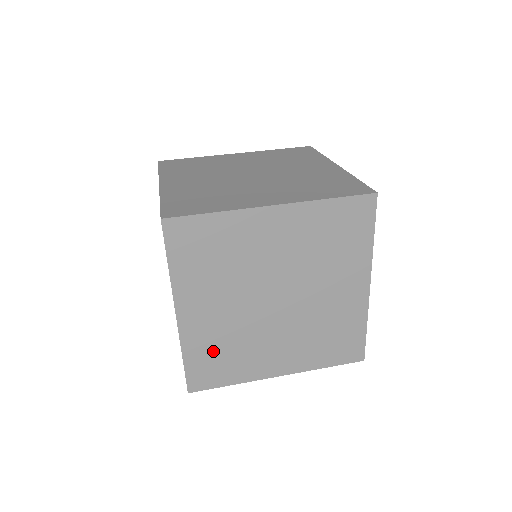
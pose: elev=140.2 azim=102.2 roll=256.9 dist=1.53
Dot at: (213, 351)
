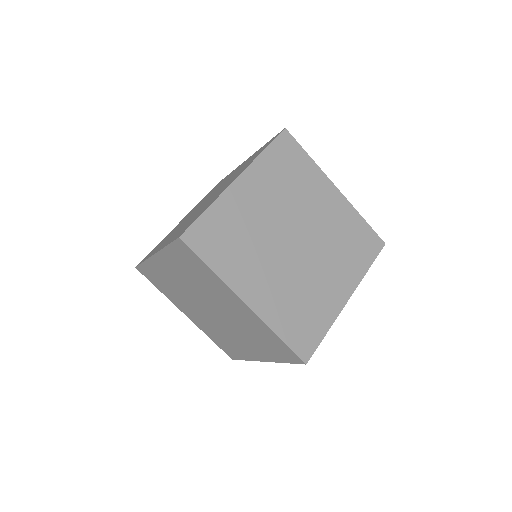
Dot at: occluded
